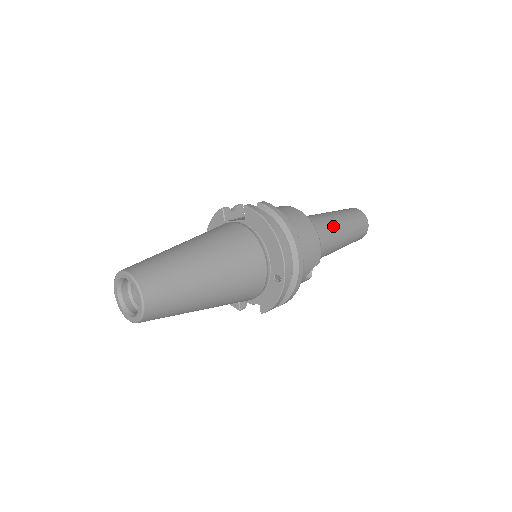
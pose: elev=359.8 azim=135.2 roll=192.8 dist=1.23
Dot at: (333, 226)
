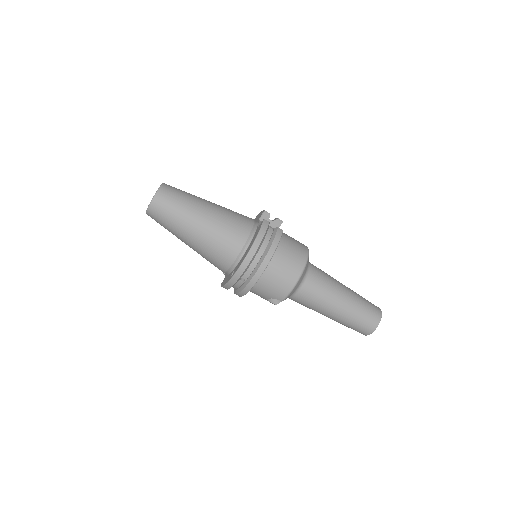
Dot at: (331, 297)
